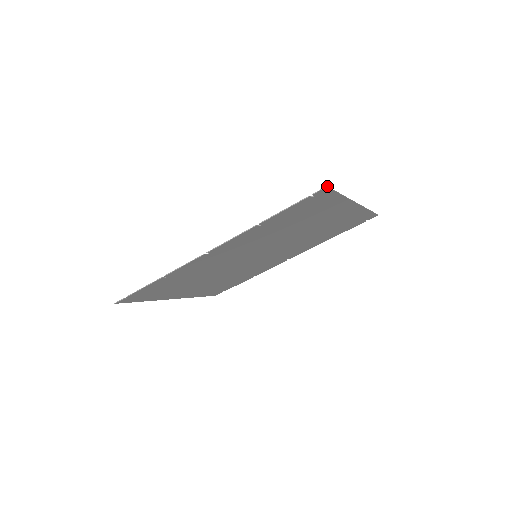
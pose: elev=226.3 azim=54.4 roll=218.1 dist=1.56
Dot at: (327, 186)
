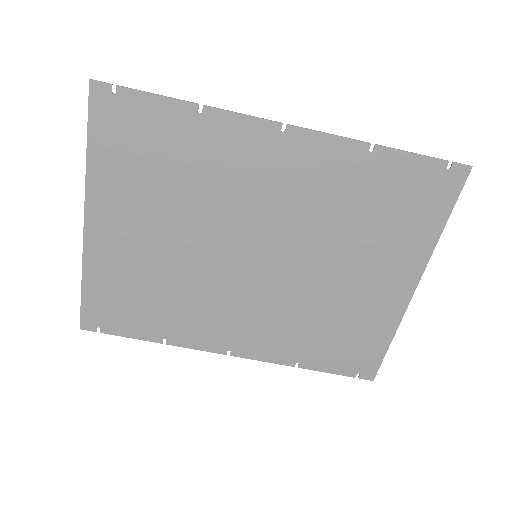
Dot at: (471, 168)
